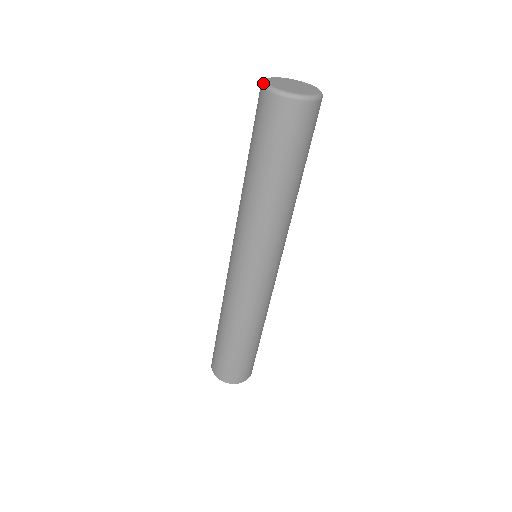
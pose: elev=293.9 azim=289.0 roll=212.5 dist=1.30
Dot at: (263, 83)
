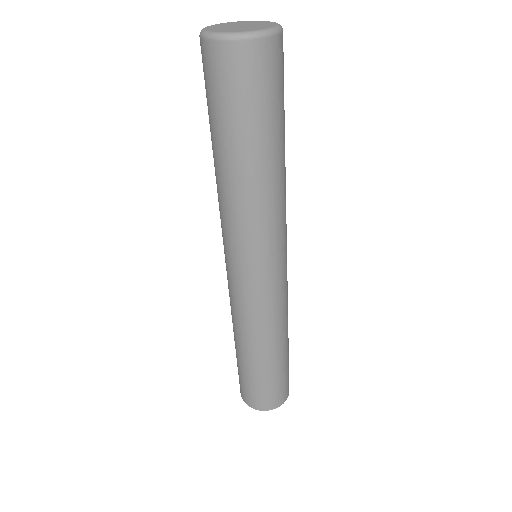
Dot at: occluded
